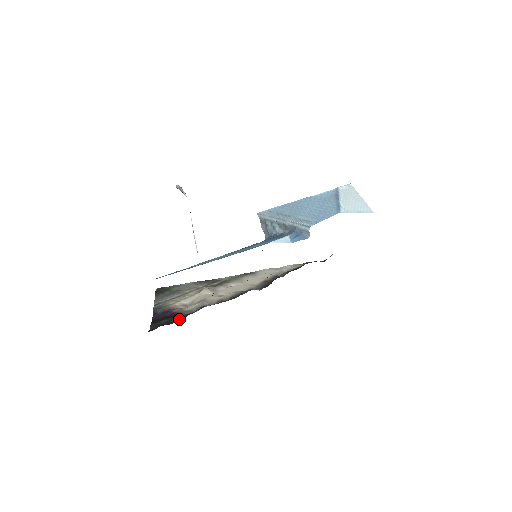
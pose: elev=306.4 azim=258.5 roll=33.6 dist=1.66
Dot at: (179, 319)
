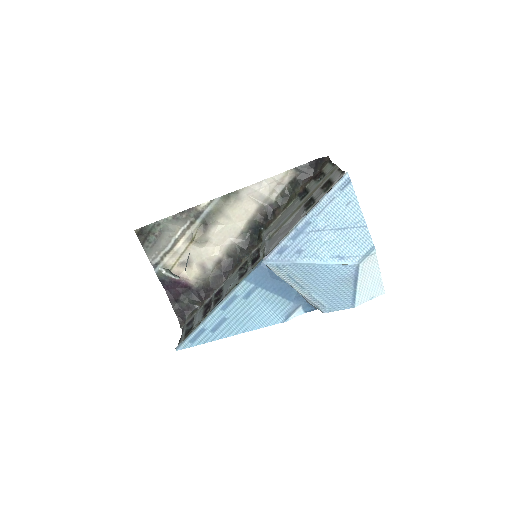
Dot at: (195, 301)
